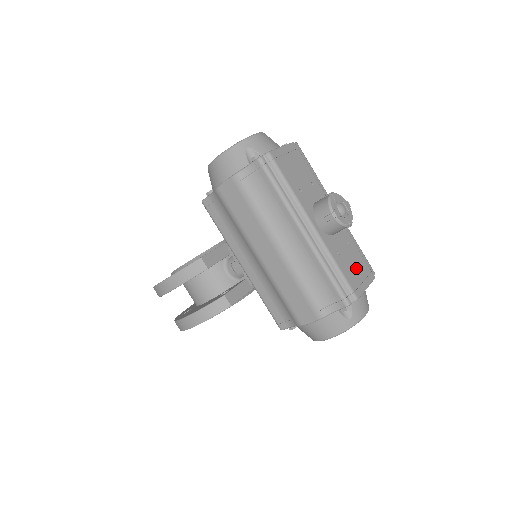
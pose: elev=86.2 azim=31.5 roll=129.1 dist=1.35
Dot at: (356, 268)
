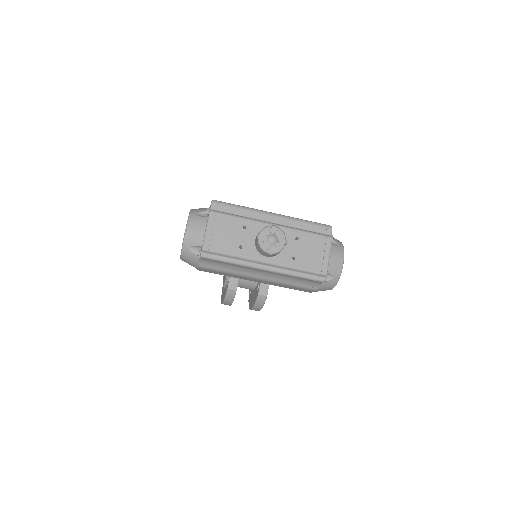
Dot at: (313, 251)
